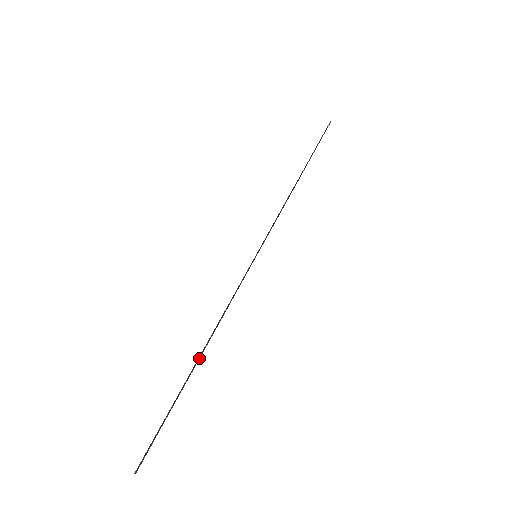
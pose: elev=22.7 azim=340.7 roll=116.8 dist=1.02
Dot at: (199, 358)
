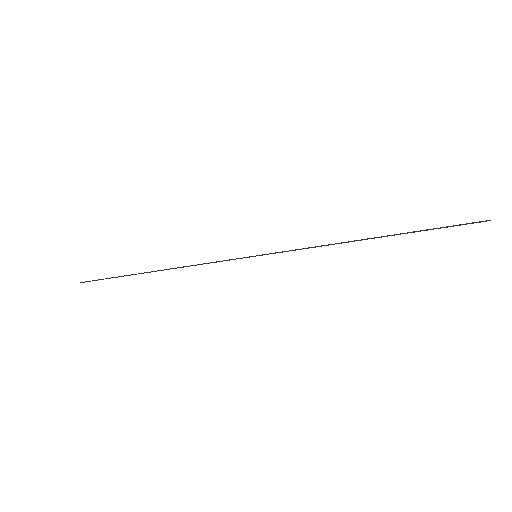
Dot at: (156, 271)
